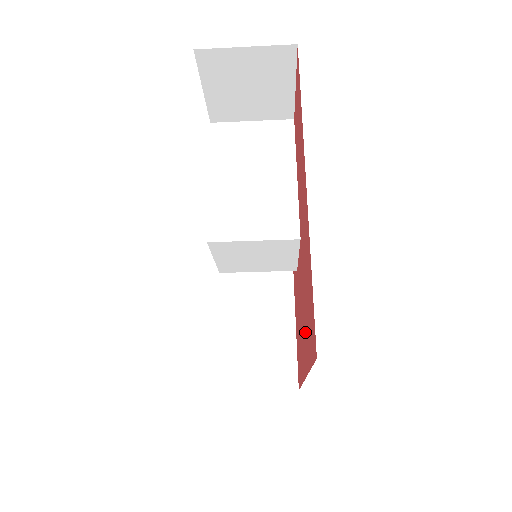
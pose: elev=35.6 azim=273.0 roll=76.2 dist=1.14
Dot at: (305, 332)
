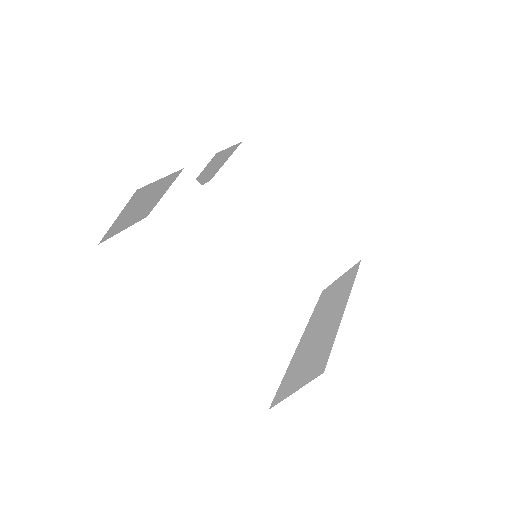
Dot at: occluded
